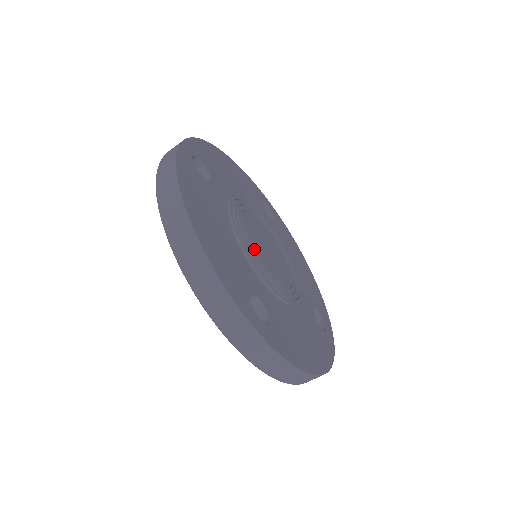
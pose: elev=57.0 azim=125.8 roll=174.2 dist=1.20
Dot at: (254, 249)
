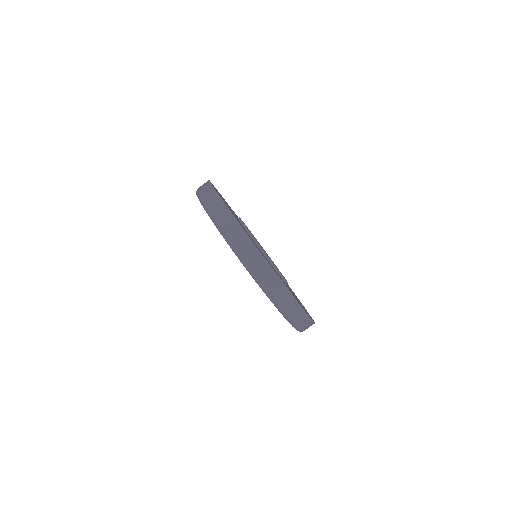
Dot at: occluded
